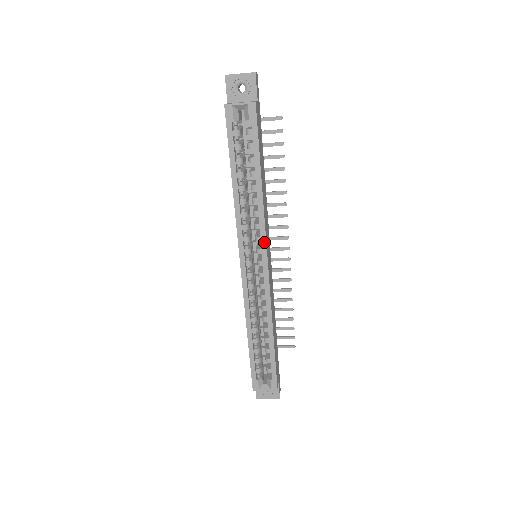
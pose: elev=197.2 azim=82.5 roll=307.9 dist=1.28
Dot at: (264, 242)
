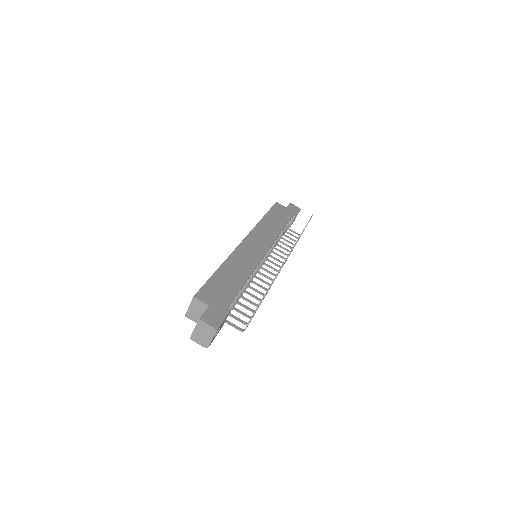
Dot at: (250, 233)
